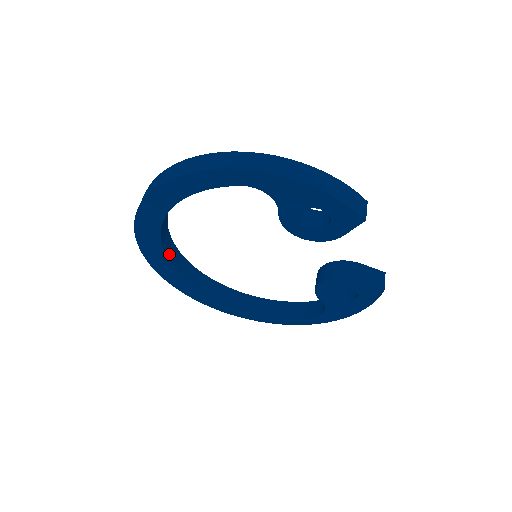
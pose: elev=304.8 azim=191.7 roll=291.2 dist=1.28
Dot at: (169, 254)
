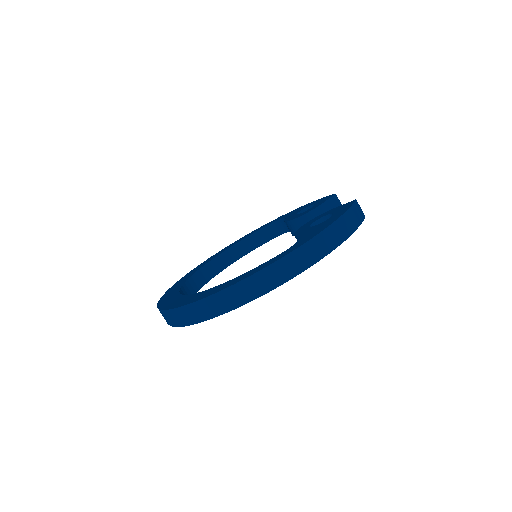
Dot at: occluded
